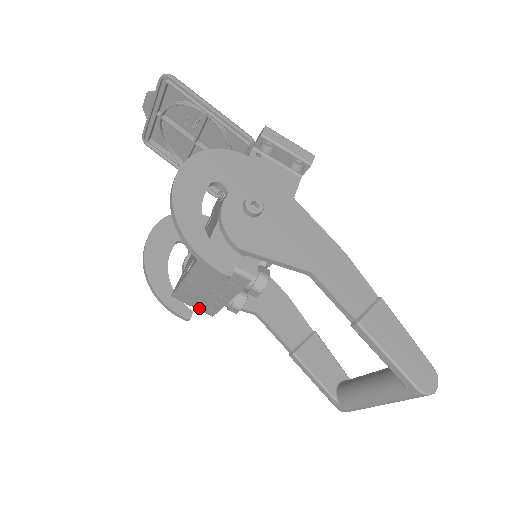
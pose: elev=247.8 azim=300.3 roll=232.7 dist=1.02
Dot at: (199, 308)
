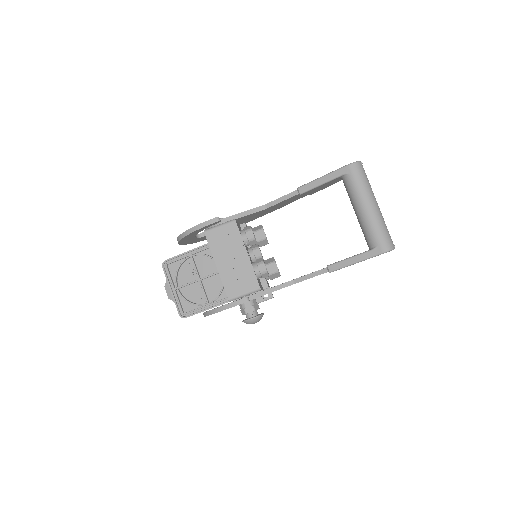
Dot at: (248, 290)
